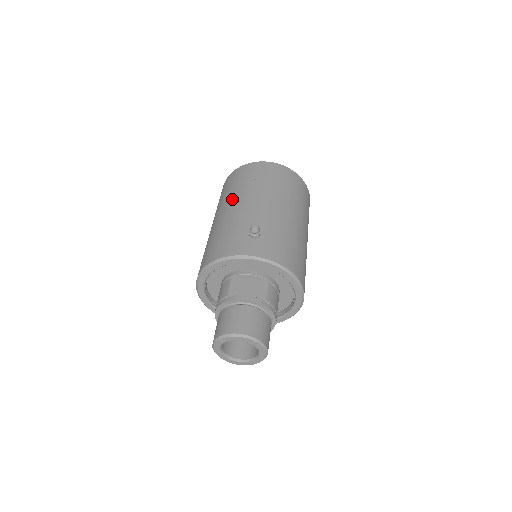
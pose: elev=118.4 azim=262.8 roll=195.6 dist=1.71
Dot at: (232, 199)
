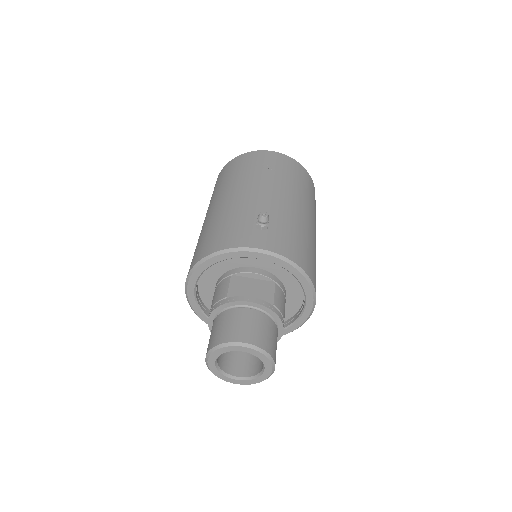
Dot at: (232, 187)
